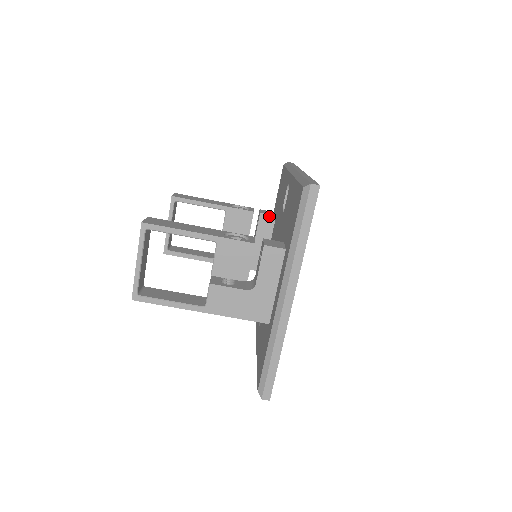
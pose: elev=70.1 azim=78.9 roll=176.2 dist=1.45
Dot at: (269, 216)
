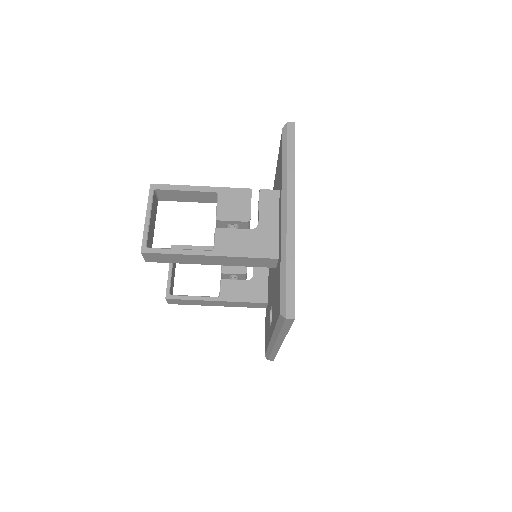
Dot at: occluded
